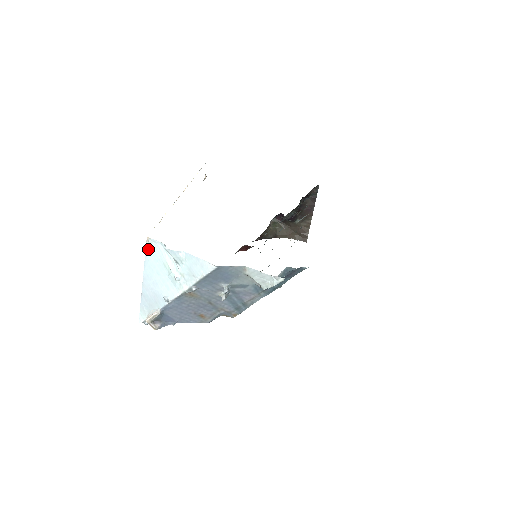
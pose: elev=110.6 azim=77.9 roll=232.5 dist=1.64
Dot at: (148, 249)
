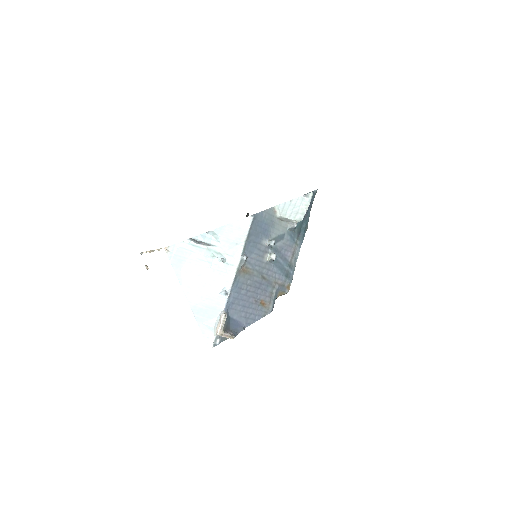
Dot at: (173, 259)
